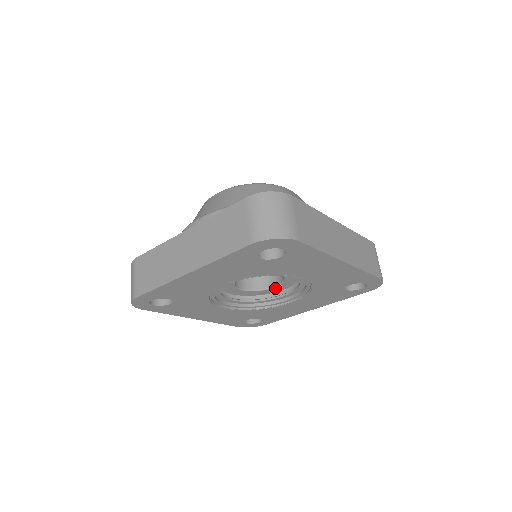
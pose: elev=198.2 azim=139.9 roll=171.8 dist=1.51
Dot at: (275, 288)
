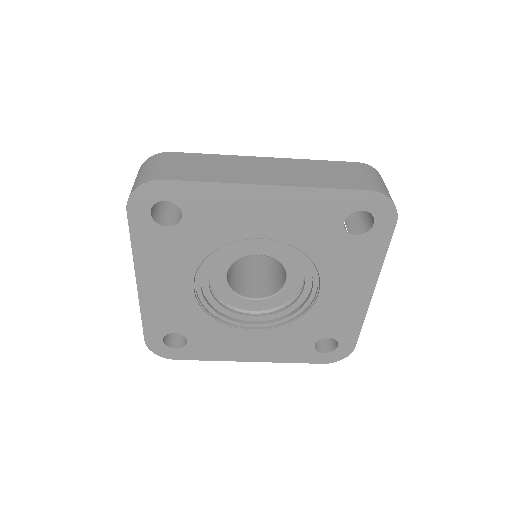
Dot at: (290, 281)
